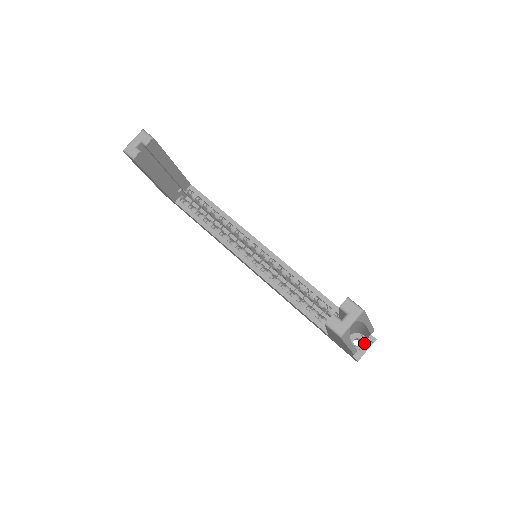
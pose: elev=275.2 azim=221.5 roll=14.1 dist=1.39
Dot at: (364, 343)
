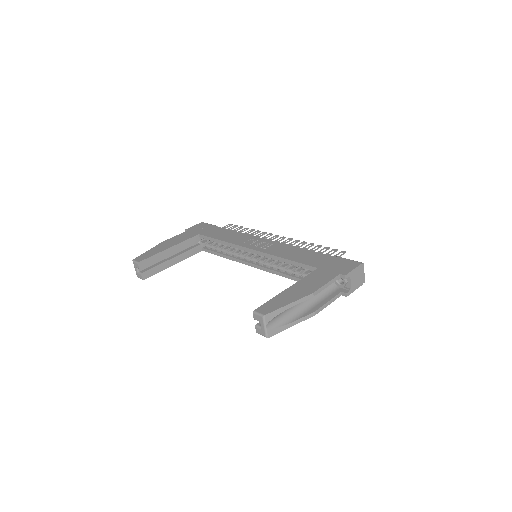
Dot at: (344, 280)
